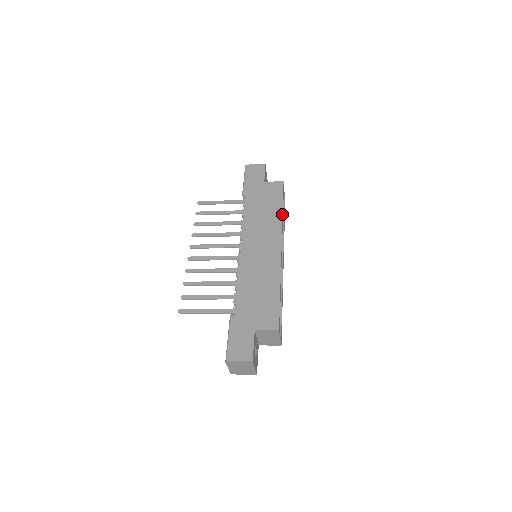
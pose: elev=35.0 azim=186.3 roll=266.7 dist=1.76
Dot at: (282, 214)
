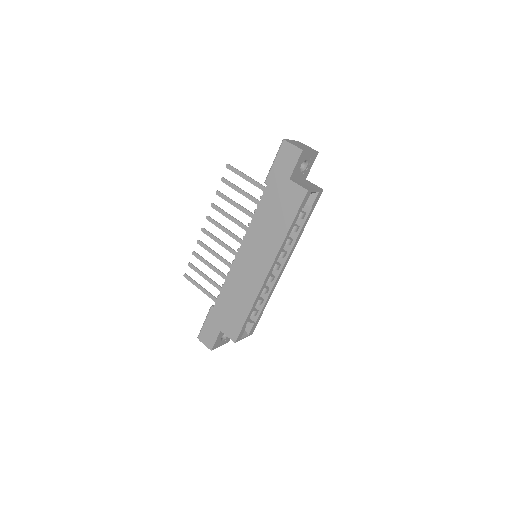
Dot at: (286, 236)
